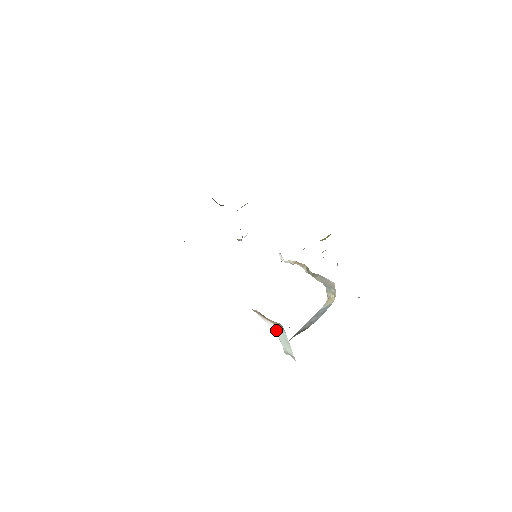
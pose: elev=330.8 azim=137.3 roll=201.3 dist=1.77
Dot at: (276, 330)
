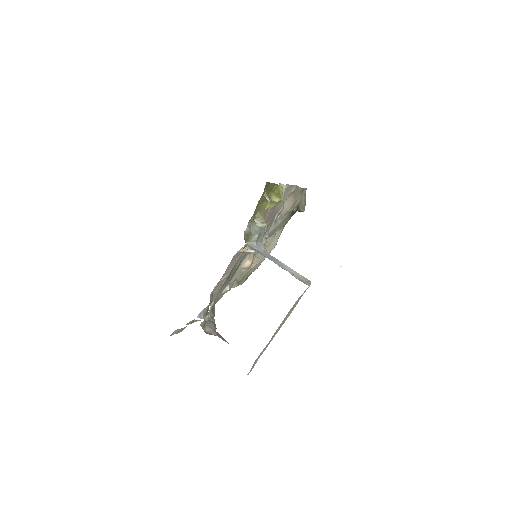
Dot at: occluded
